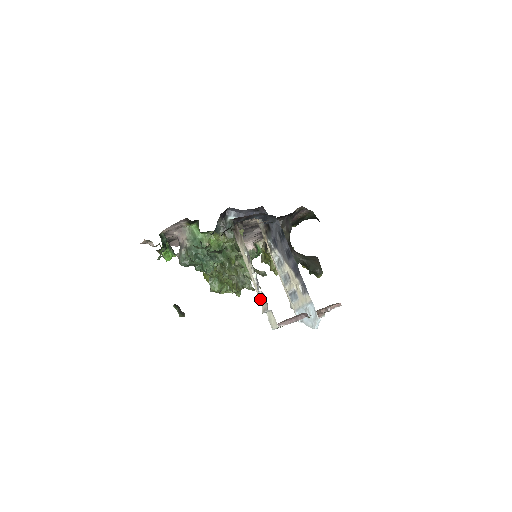
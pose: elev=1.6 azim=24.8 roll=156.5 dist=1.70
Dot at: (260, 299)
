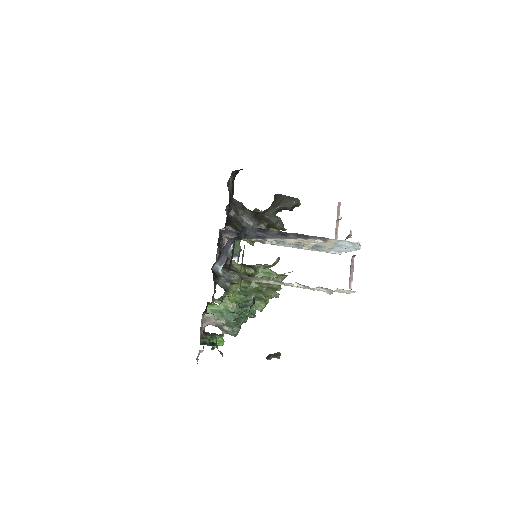
Dot at: (318, 290)
